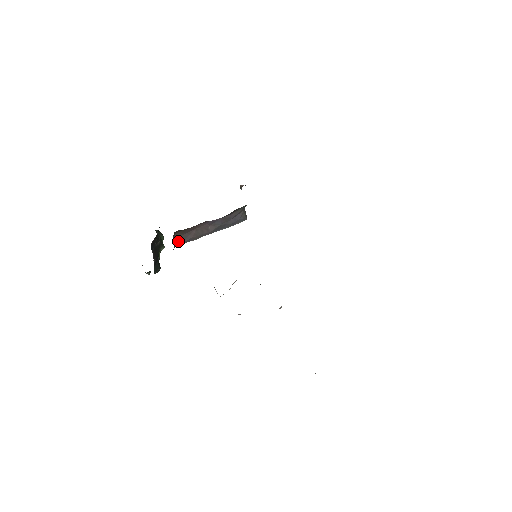
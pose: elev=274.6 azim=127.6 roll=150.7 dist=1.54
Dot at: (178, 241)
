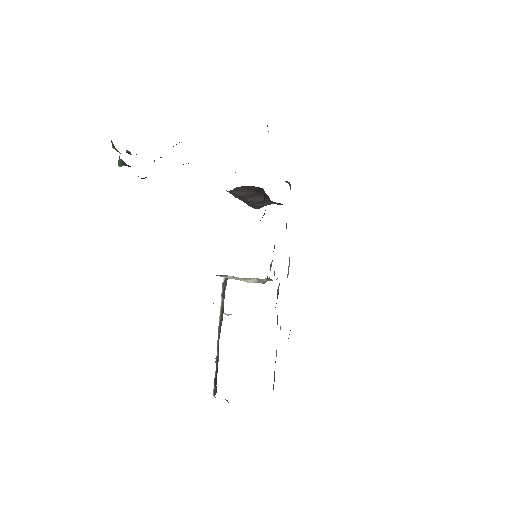
Dot at: (235, 189)
